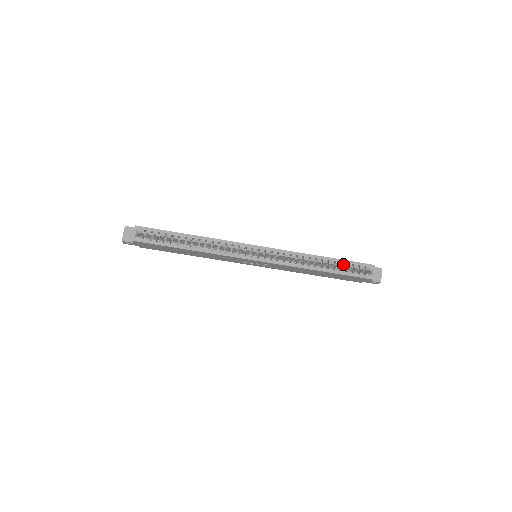
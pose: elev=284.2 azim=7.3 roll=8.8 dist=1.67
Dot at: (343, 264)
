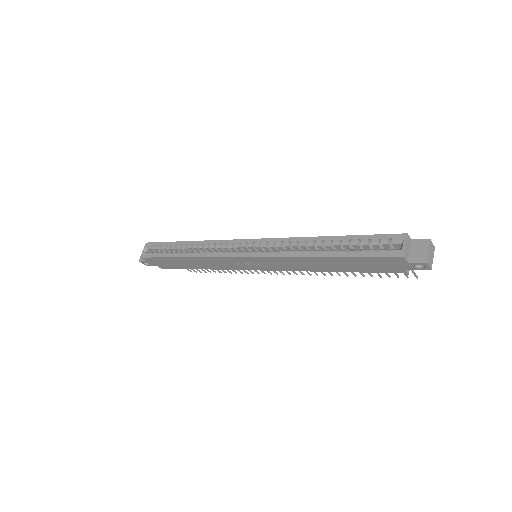
Dot at: (353, 241)
